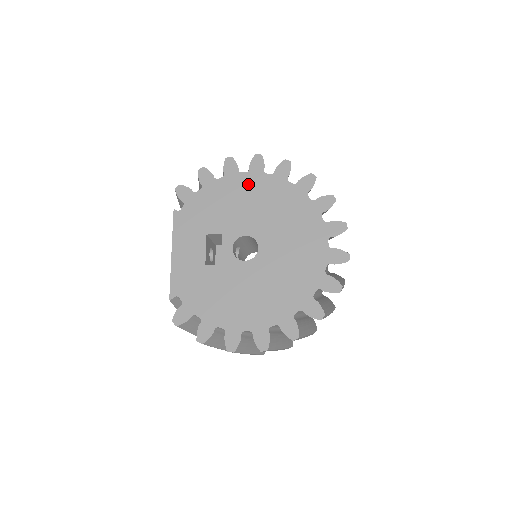
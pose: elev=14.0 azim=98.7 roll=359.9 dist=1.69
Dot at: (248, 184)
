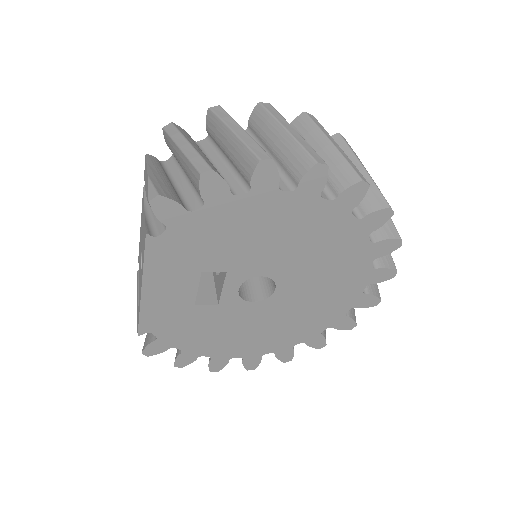
Dot at: (288, 211)
